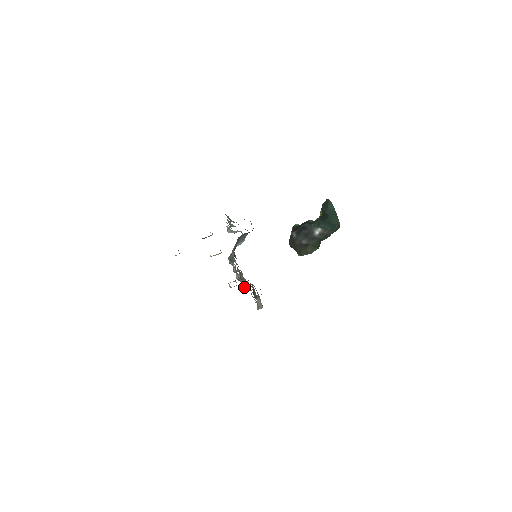
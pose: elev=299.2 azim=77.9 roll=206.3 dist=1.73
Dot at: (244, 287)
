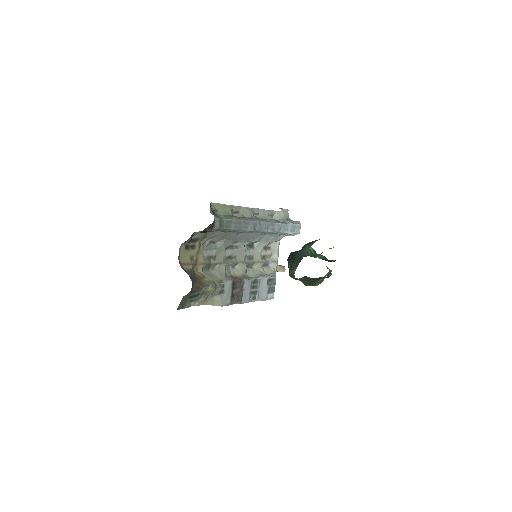
Dot at: occluded
